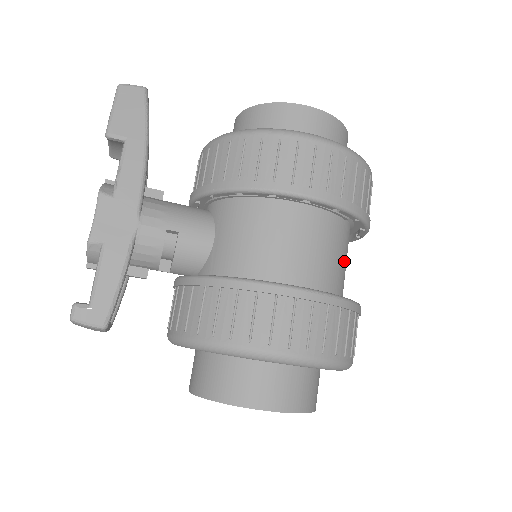
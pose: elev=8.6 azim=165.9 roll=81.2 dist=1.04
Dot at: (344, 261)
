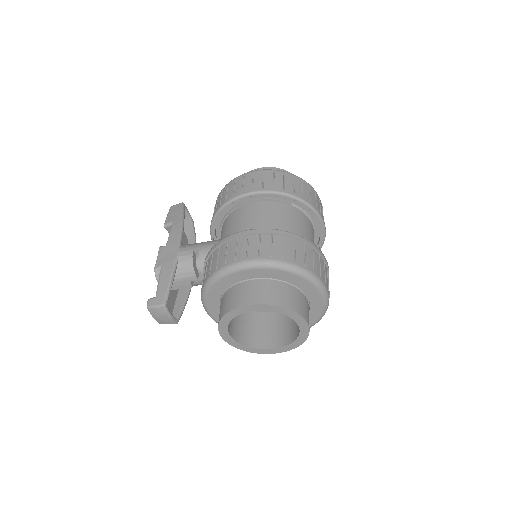
Dot at: (298, 227)
